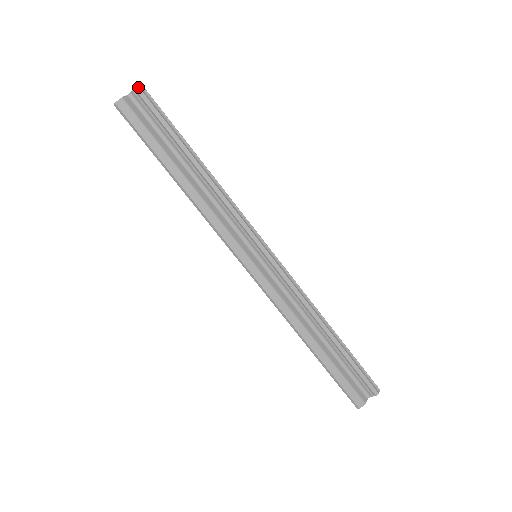
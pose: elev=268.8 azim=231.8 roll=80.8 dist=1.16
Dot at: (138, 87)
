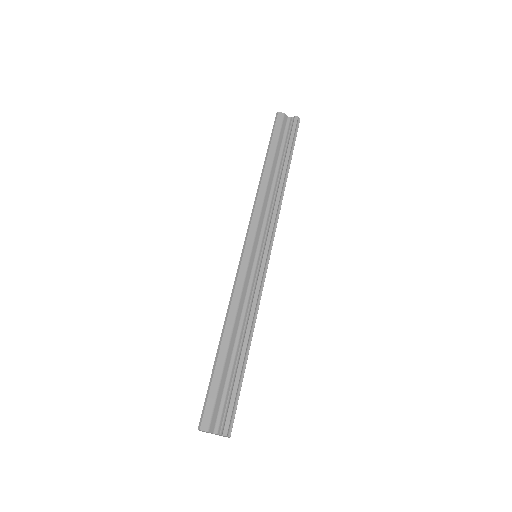
Dot at: (297, 117)
